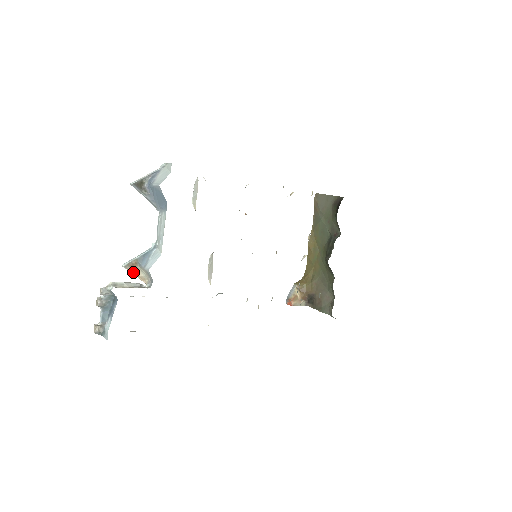
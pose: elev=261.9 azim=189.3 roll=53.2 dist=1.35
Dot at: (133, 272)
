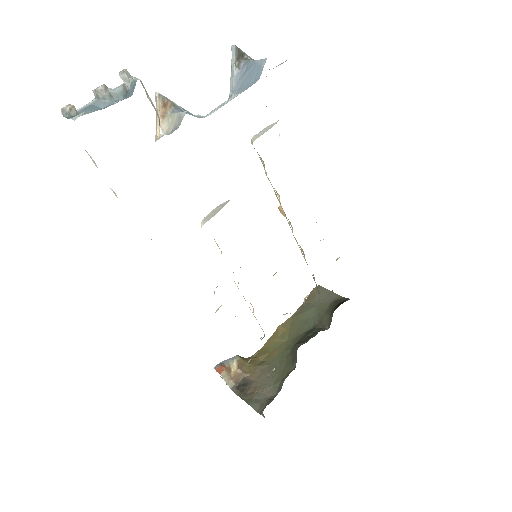
Dot at: (159, 110)
